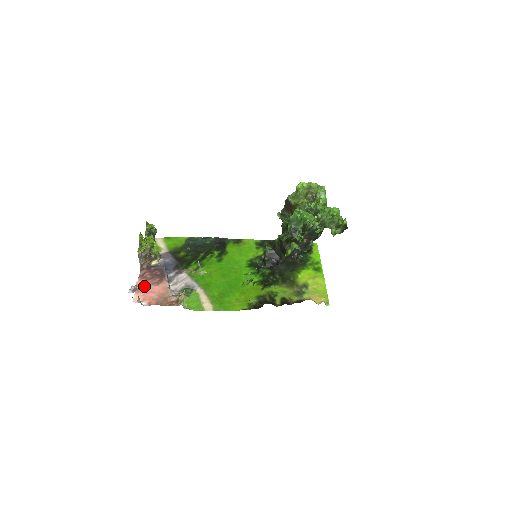
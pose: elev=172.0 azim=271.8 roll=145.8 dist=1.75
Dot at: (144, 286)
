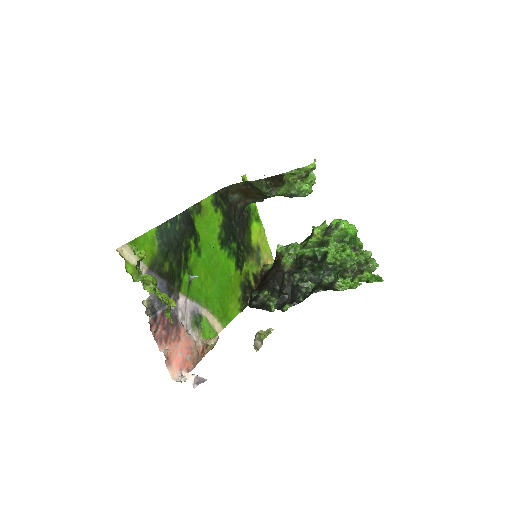
Dot at: (170, 351)
